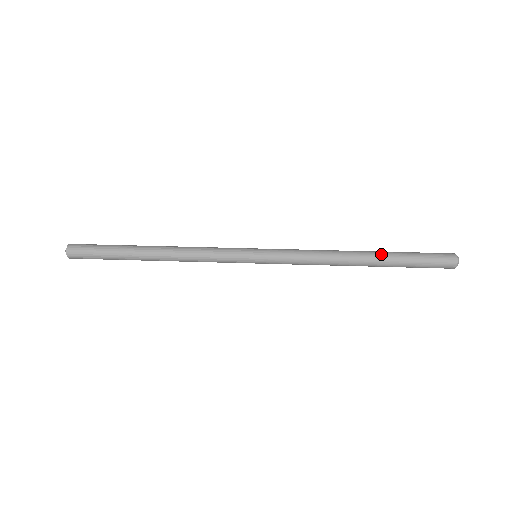
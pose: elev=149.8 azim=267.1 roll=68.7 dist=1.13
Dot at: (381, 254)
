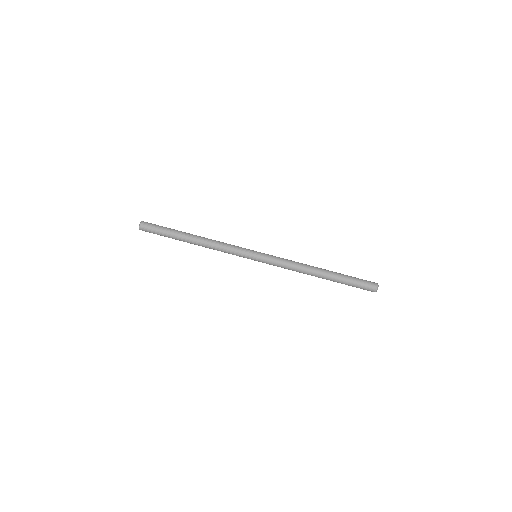
Dot at: (332, 276)
